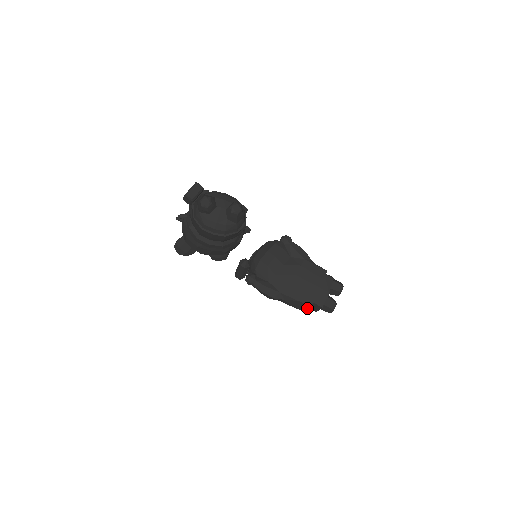
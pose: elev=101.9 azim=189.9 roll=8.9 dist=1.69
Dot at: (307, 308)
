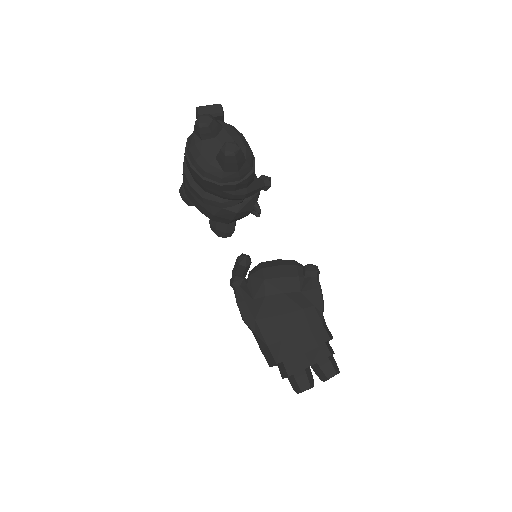
Dot at: (273, 364)
